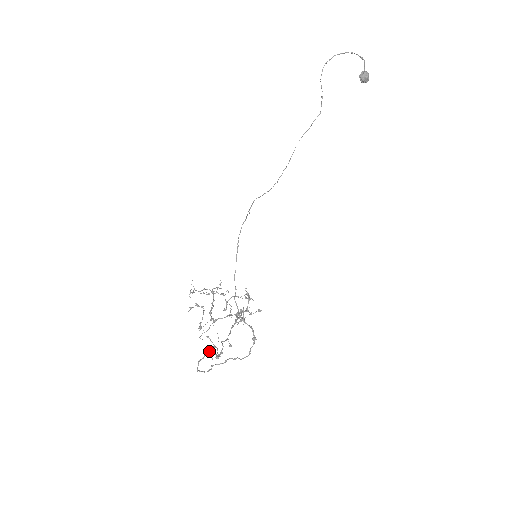
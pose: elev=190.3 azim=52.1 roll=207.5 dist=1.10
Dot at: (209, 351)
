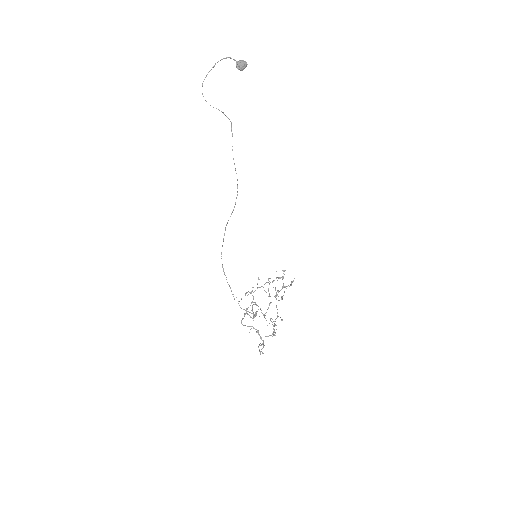
Dot at: occluded
